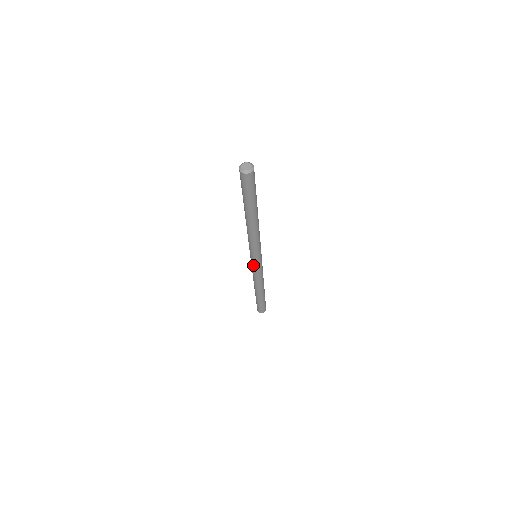
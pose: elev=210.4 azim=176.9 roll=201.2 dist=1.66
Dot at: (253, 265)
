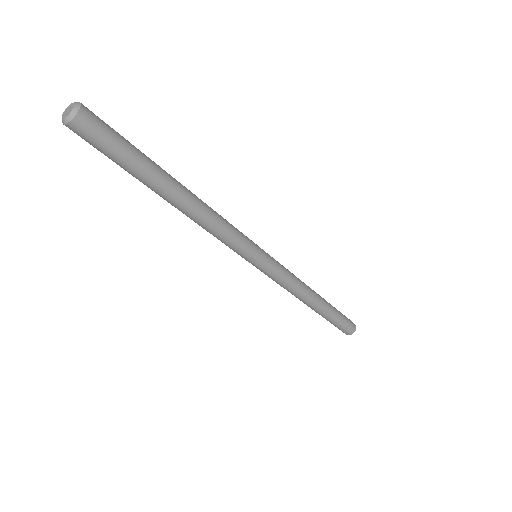
Dot at: (259, 269)
